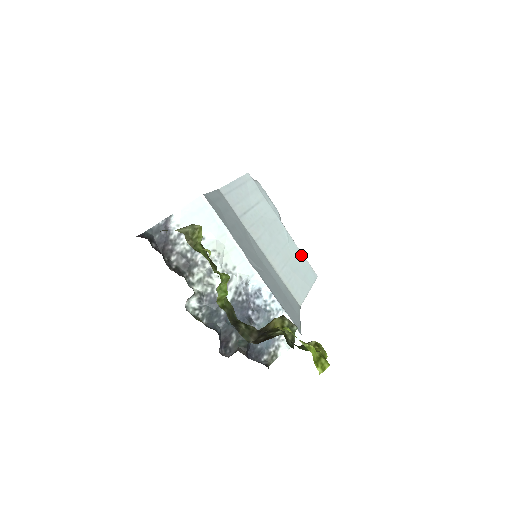
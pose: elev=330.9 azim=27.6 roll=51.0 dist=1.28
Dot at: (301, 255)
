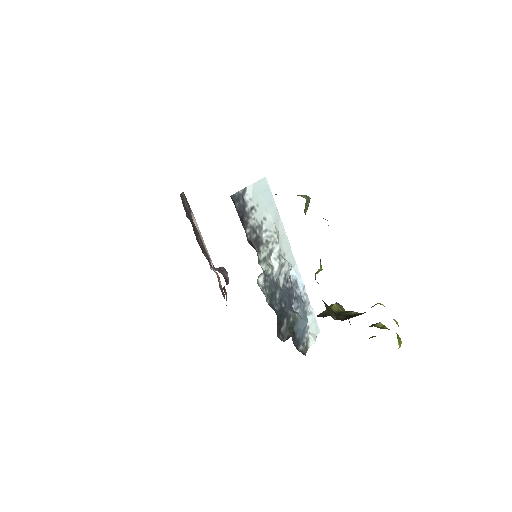
Dot at: occluded
